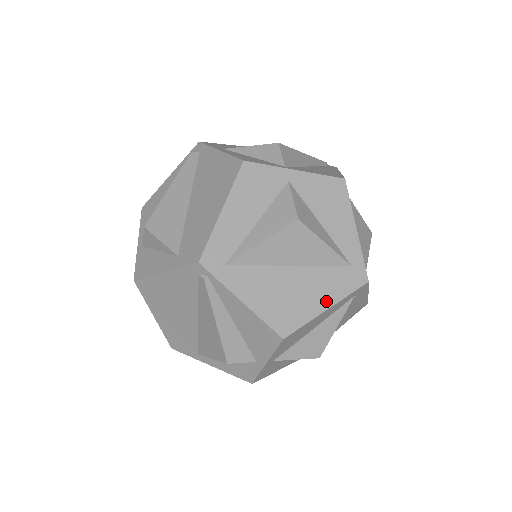
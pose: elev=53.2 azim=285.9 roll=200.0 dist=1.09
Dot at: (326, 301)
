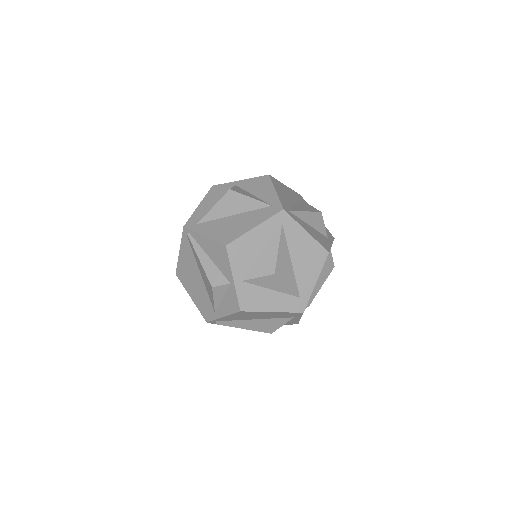
Dot at: (254, 224)
